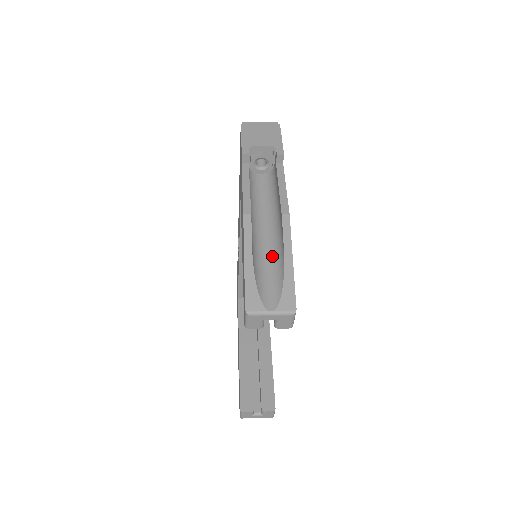
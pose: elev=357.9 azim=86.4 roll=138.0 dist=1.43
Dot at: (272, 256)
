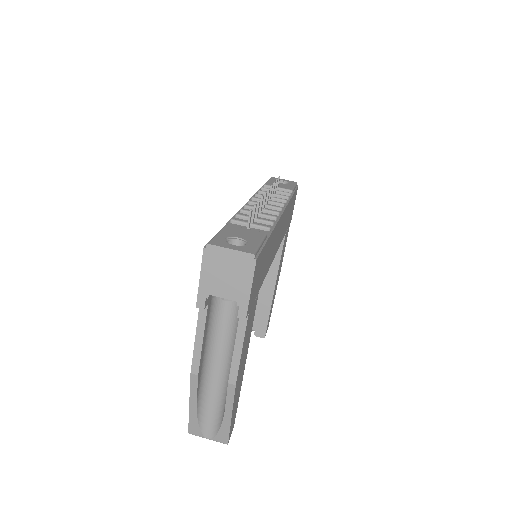
Dot at: (219, 395)
